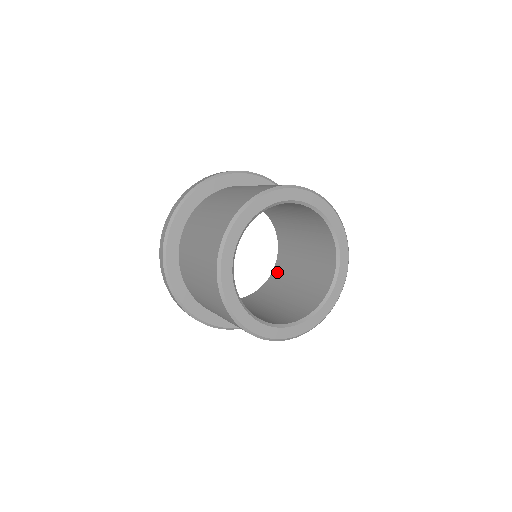
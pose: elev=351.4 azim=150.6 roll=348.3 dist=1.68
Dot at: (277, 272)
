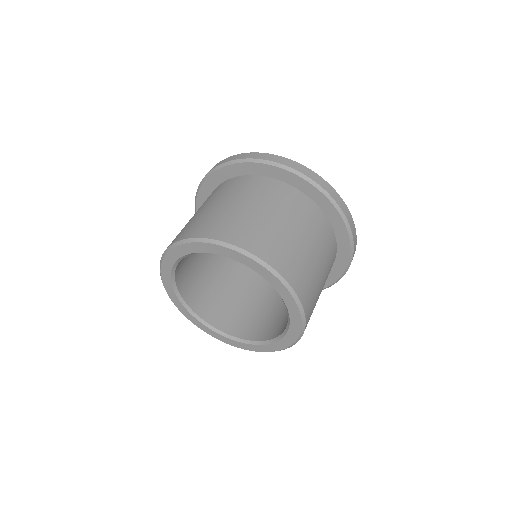
Dot at: occluded
